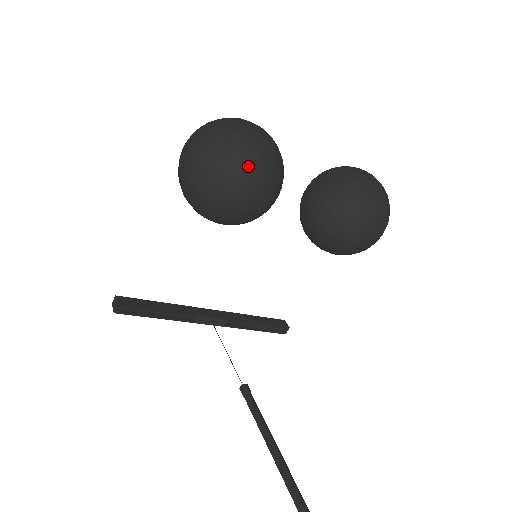
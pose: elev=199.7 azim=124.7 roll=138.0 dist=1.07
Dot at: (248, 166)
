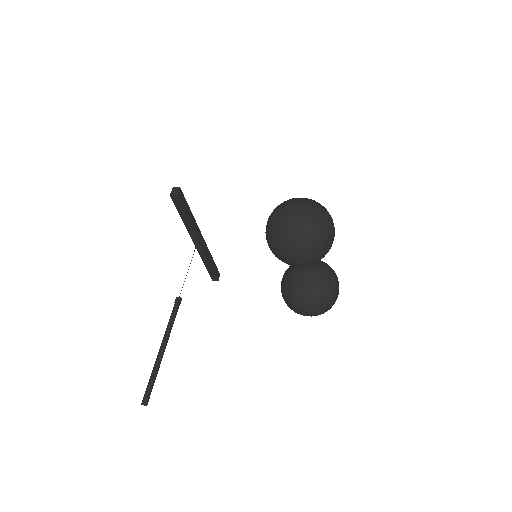
Dot at: (310, 253)
